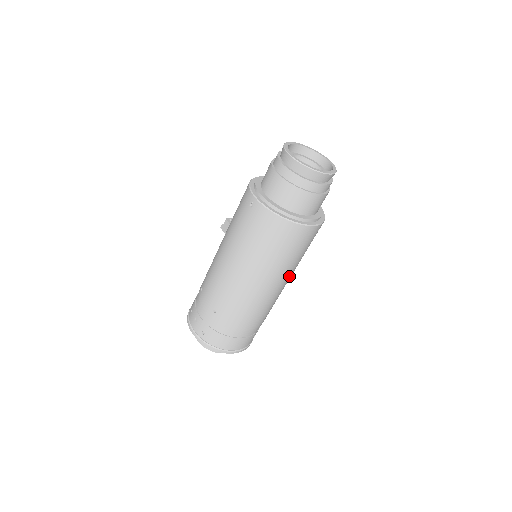
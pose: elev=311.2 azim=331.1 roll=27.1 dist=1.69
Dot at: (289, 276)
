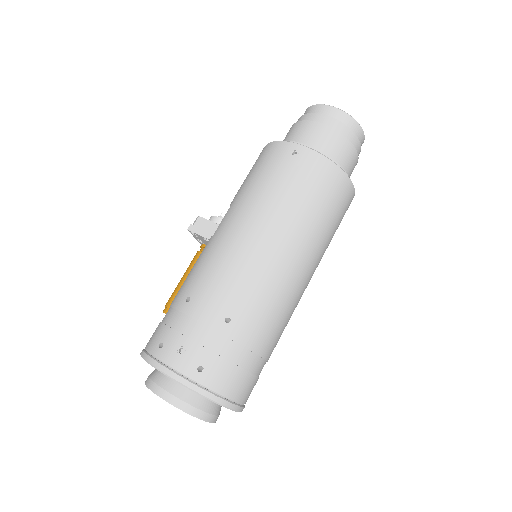
Dot at: occluded
